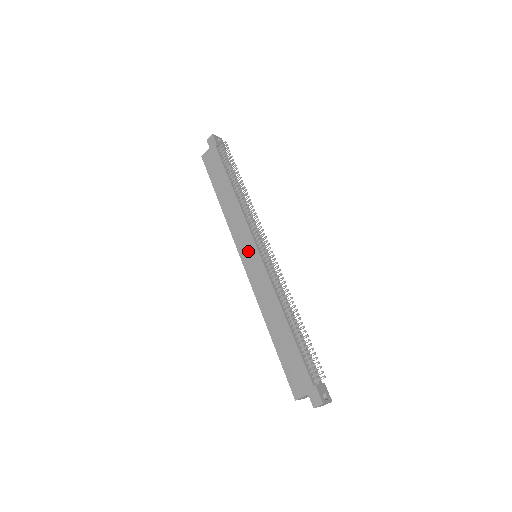
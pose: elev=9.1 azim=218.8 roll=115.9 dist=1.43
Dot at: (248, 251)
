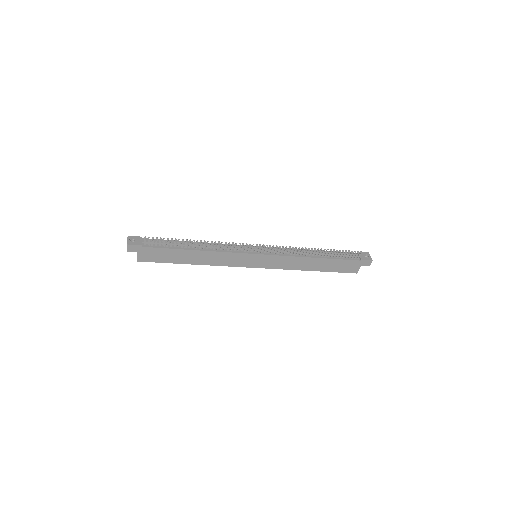
Dot at: (252, 261)
